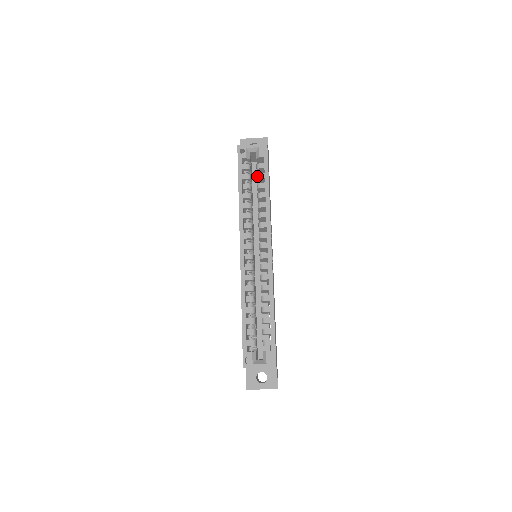
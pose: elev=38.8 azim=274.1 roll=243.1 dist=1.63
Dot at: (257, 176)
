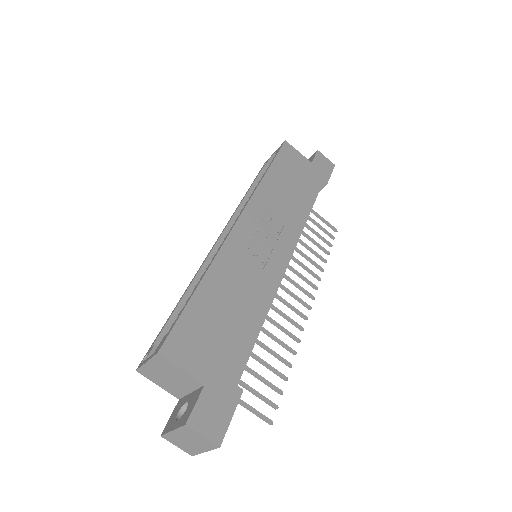
Dot at: occluded
